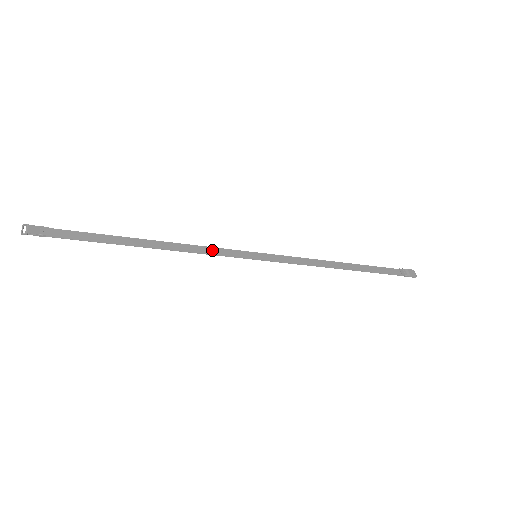
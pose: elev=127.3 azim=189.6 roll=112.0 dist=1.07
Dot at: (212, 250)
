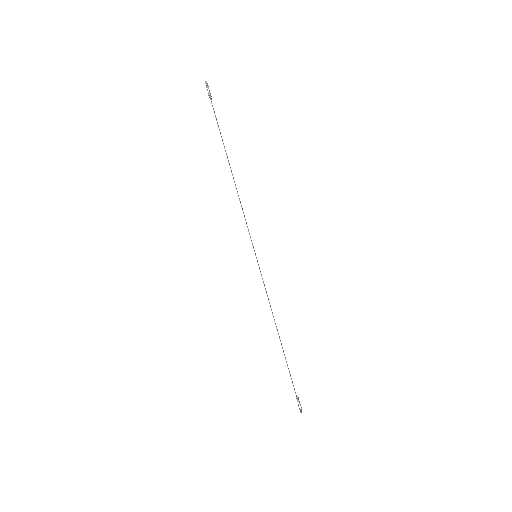
Dot at: occluded
